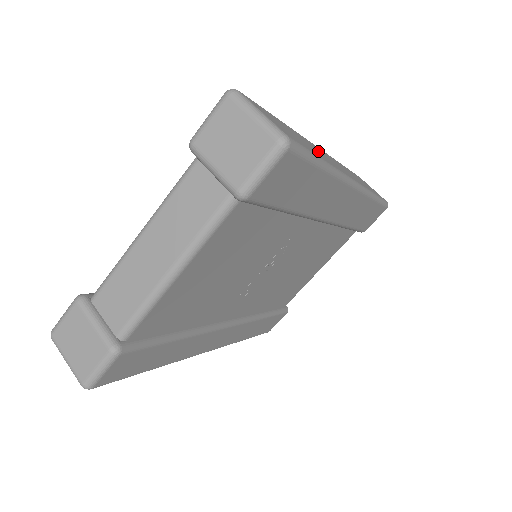
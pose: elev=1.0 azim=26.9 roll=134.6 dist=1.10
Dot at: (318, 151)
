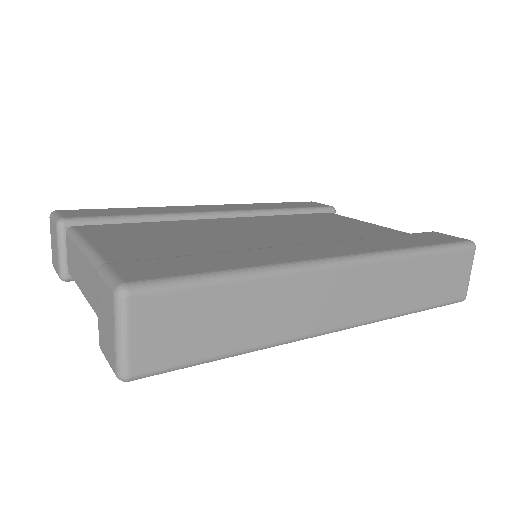
Dot at: (283, 310)
